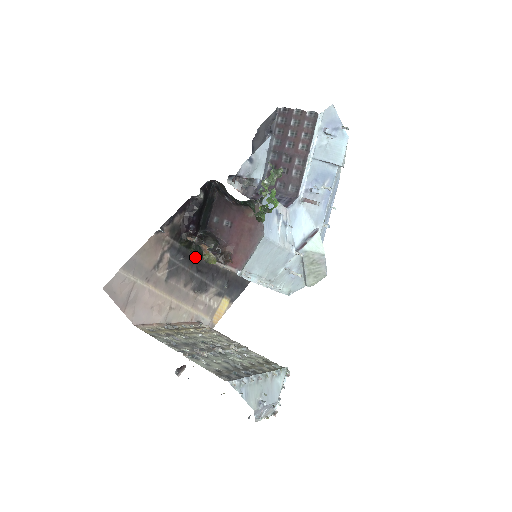
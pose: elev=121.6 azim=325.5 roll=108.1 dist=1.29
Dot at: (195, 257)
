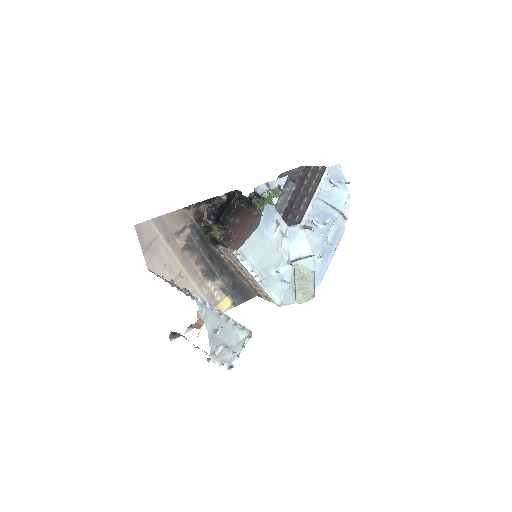
Dot at: (210, 245)
